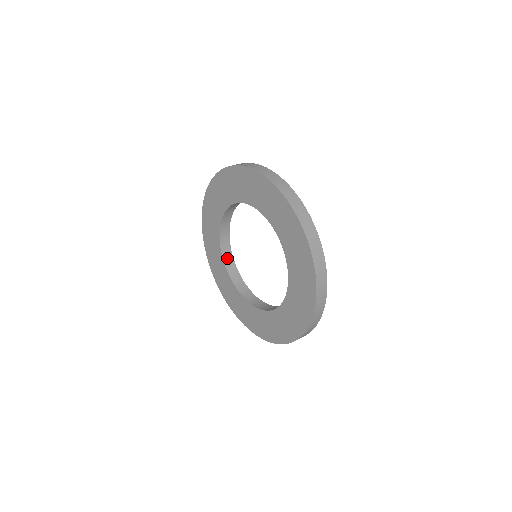
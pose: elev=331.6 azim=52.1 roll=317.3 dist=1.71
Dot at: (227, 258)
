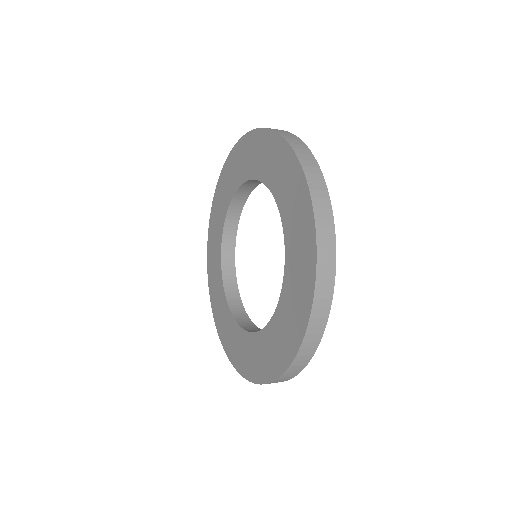
Dot at: (228, 239)
